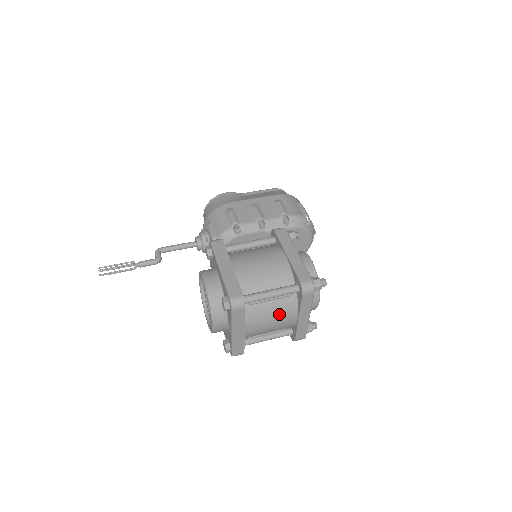
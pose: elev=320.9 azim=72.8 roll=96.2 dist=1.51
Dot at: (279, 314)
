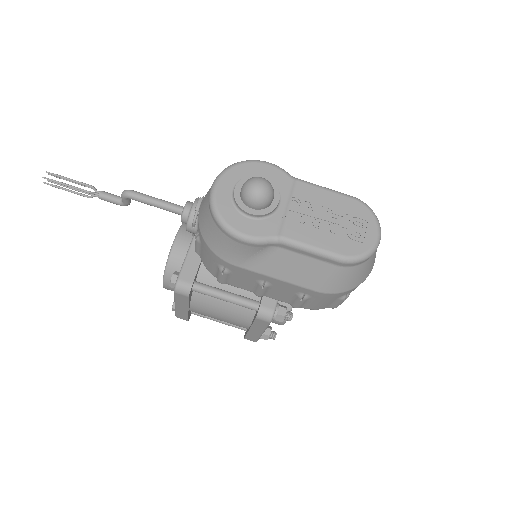
Dot at: occluded
